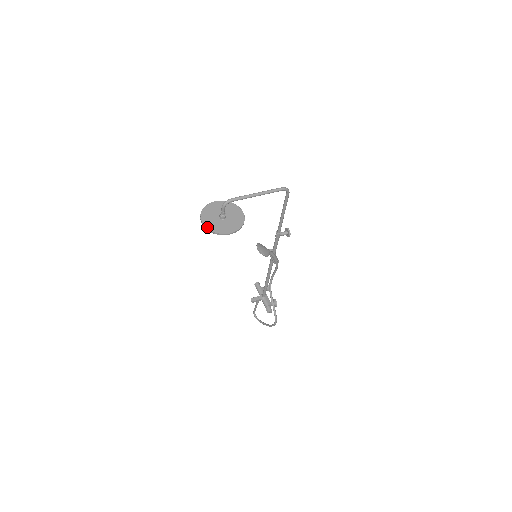
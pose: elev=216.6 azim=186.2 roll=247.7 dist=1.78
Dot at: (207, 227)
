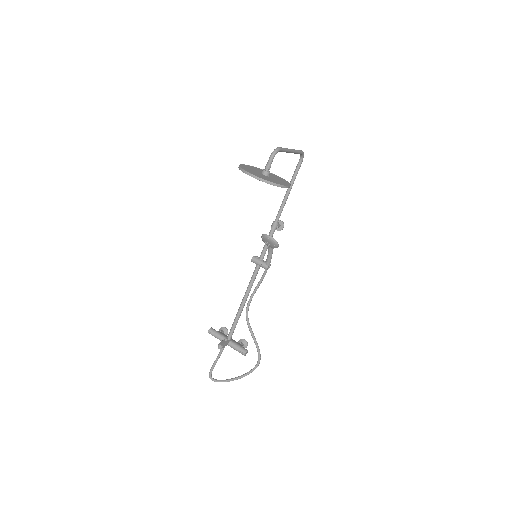
Dot at: (264, 179)
